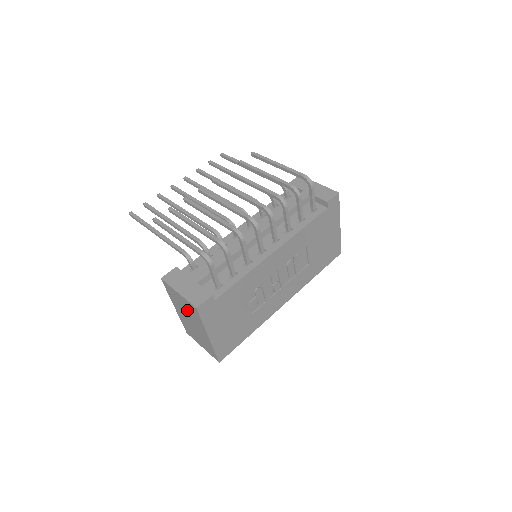
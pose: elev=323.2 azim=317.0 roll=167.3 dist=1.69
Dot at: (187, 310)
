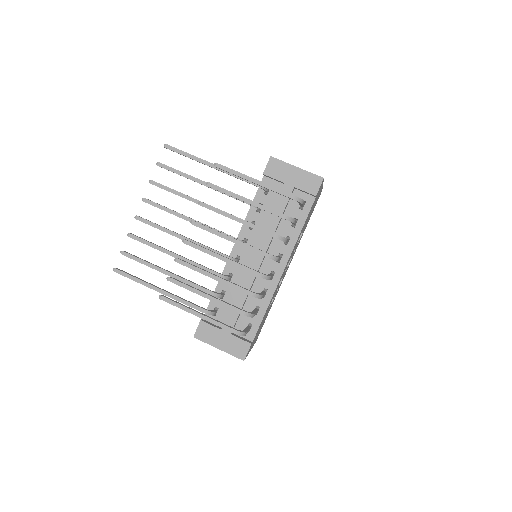
Dot at: occluded
